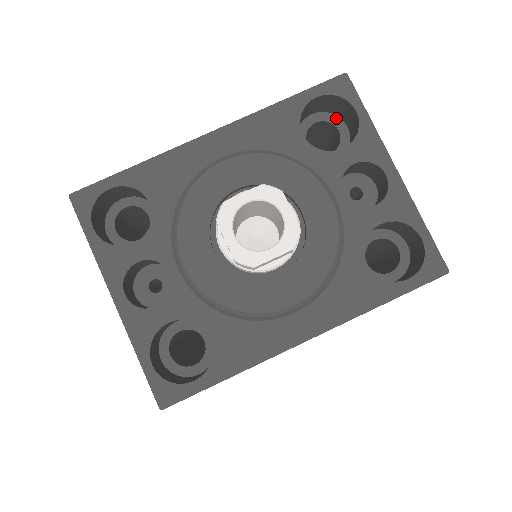
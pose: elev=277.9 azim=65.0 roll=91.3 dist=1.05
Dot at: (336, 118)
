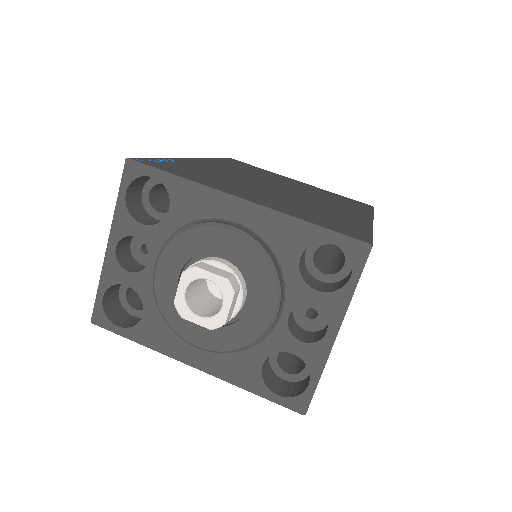
Dot at: occluded
